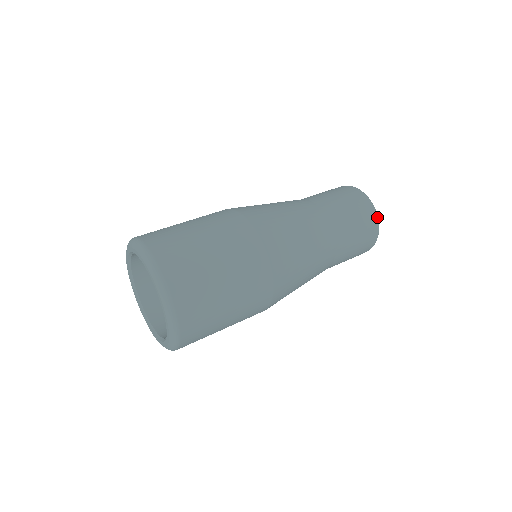
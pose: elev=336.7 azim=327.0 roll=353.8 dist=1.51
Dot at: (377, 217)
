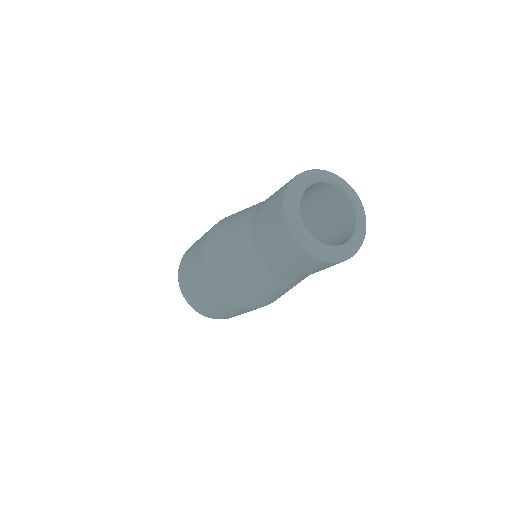
Dot at: (302, 247)
